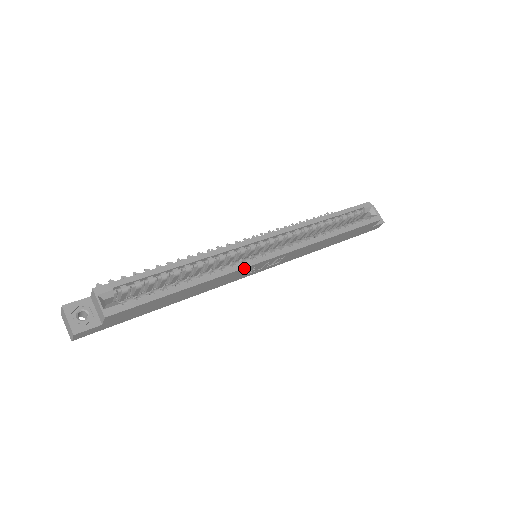
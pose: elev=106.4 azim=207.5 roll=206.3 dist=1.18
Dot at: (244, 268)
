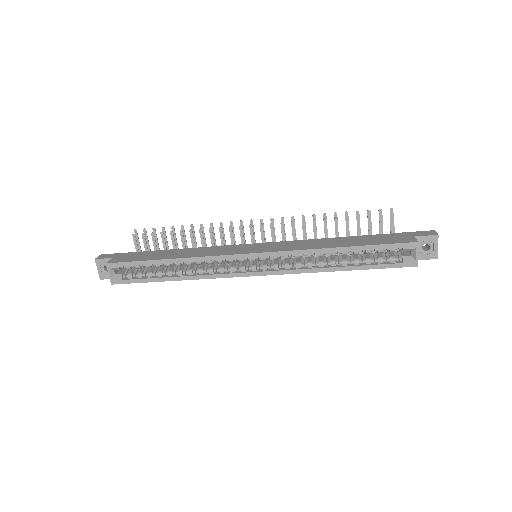
Dot at: (225, 277)
